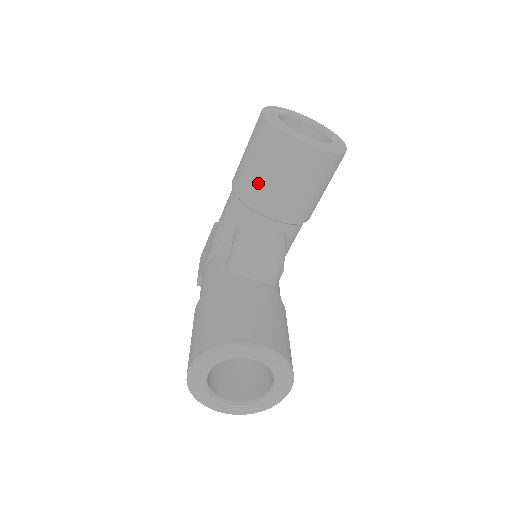
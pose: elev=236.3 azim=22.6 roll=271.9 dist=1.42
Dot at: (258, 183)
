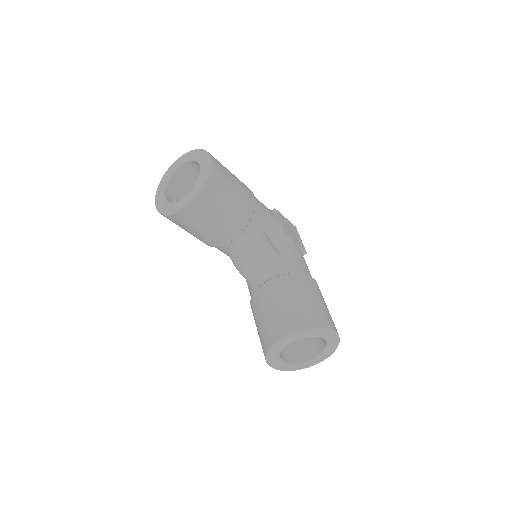
Dot at: (201, 238)
